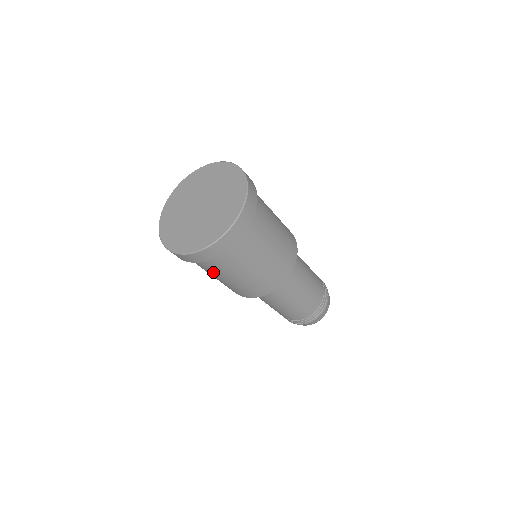
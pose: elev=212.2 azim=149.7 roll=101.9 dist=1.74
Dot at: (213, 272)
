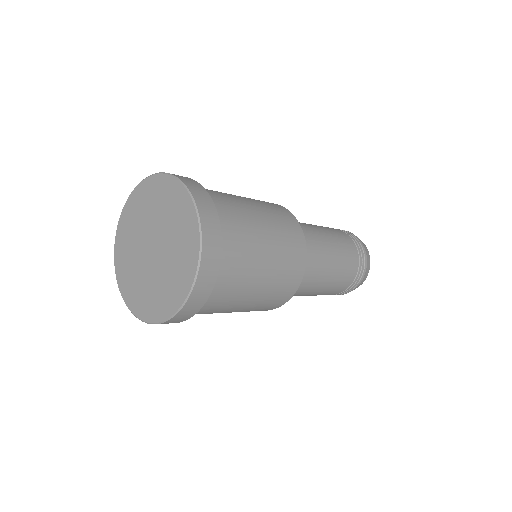
Dot at: occluded
